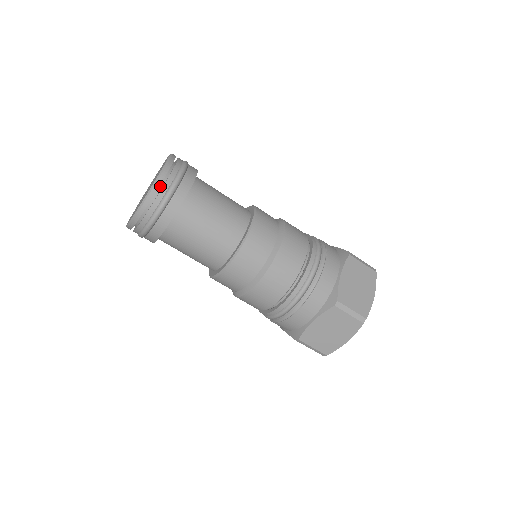
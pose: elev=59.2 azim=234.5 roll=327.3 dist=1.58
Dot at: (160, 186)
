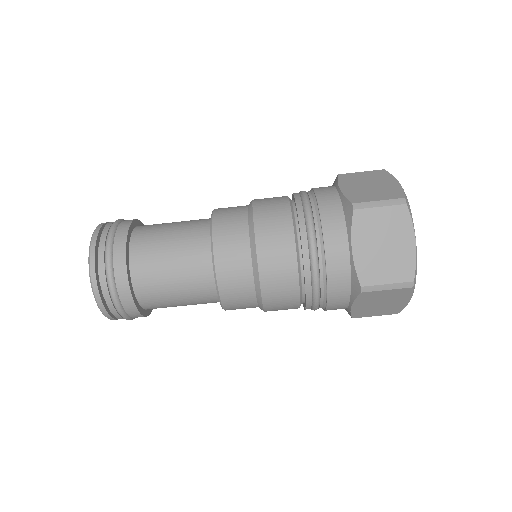
Dot at: (102, 288)
